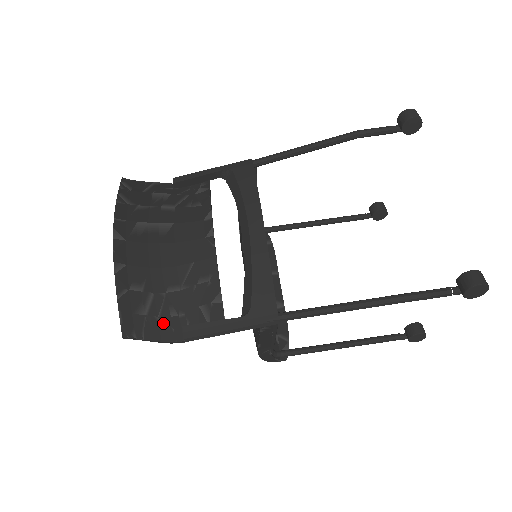
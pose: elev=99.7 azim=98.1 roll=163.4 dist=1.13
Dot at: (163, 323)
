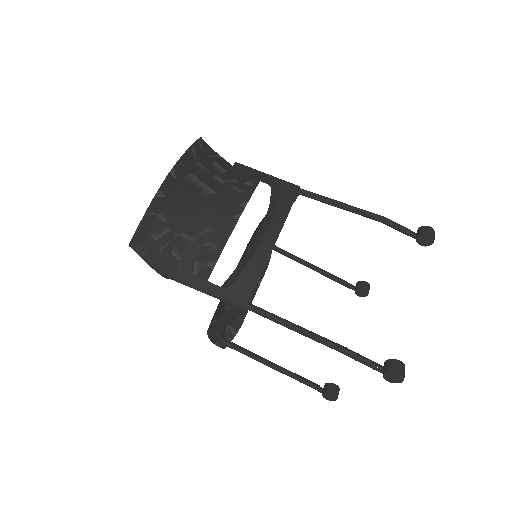
Dot at: (162, 254)
